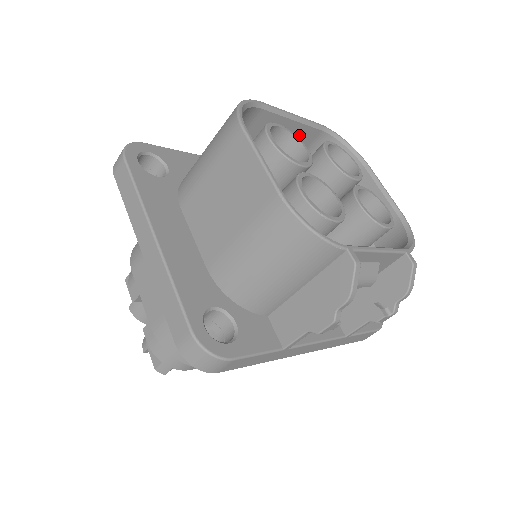
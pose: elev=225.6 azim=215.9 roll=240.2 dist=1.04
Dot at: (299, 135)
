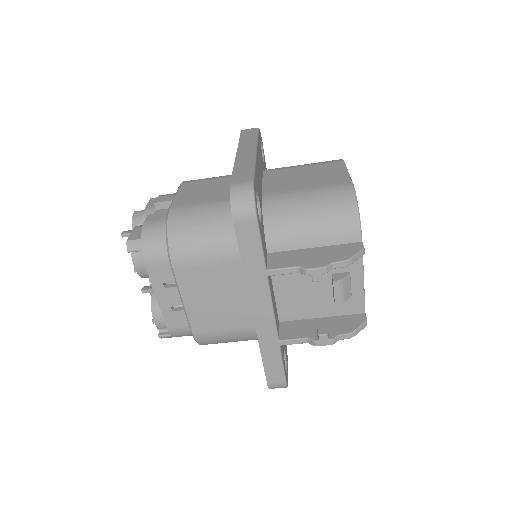
Dot at: occluded
